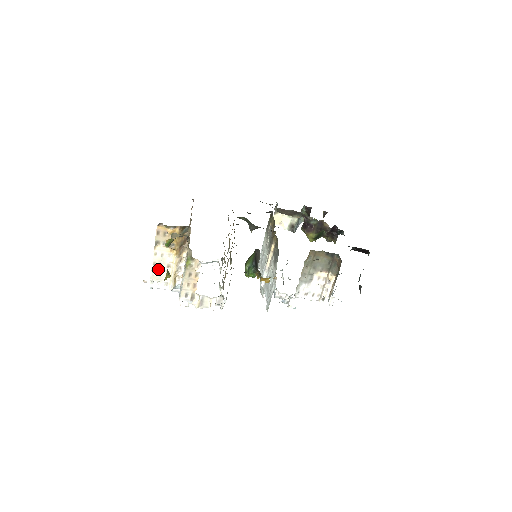
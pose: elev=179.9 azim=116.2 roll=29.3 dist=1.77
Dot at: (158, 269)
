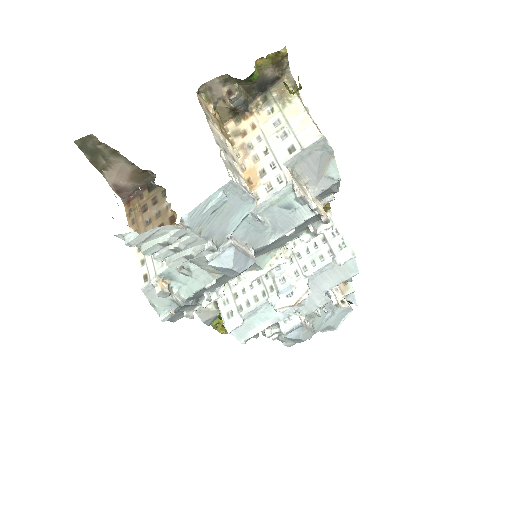
Dot at: (225, 156)
